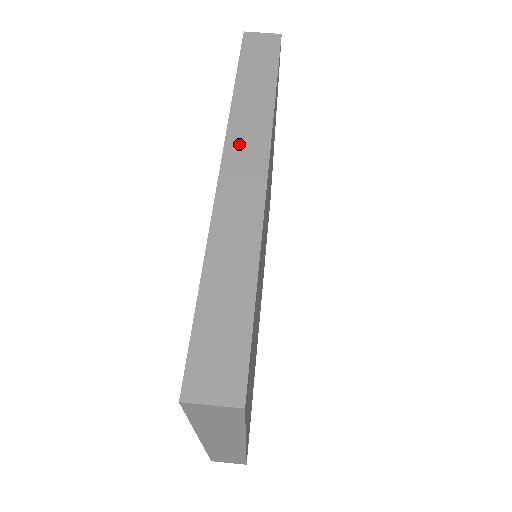
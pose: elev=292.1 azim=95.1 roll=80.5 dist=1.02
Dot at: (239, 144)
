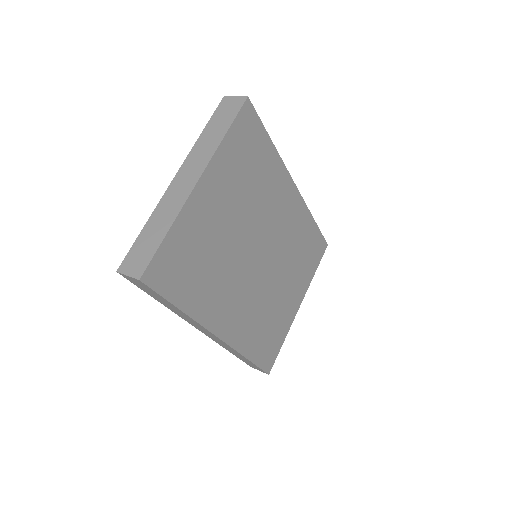
Dot at: occluded
